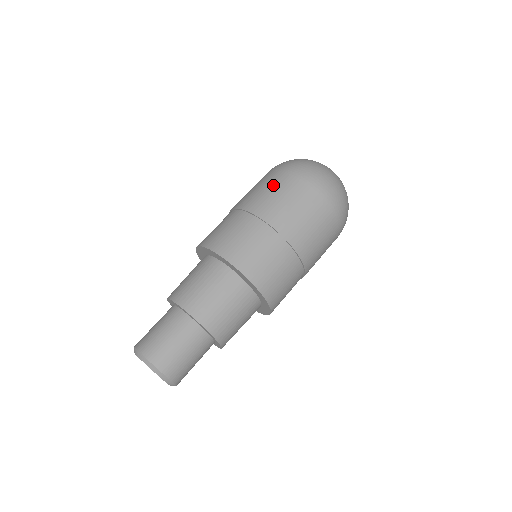
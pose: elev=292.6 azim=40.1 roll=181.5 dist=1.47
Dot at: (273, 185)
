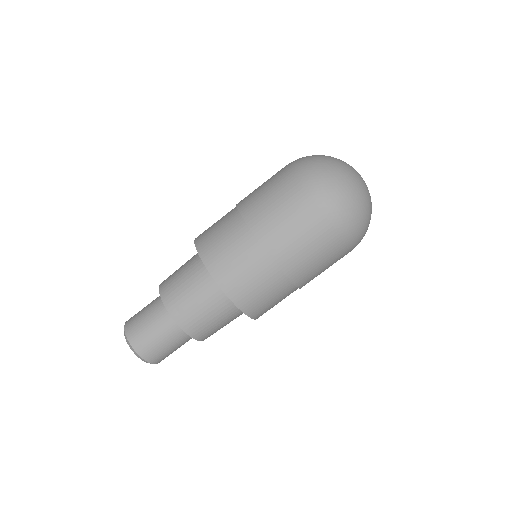
Dot at: (271, 184)
